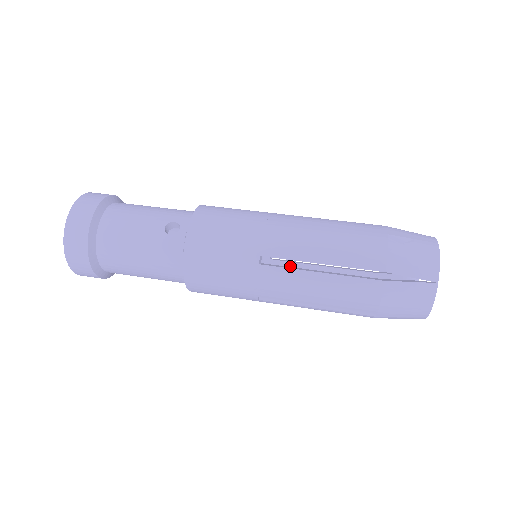
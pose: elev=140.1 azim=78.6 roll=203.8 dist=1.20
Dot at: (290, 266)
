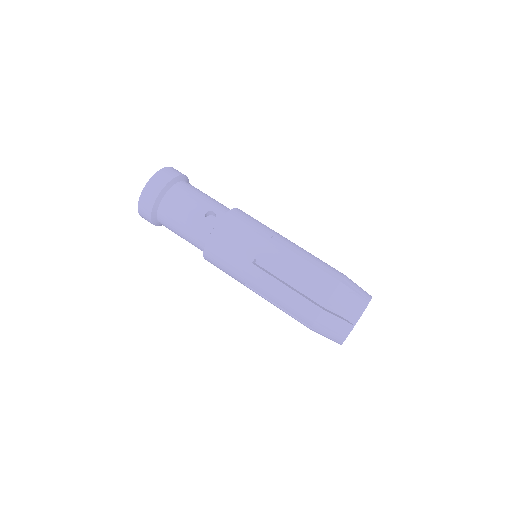
Dot at: occluded
